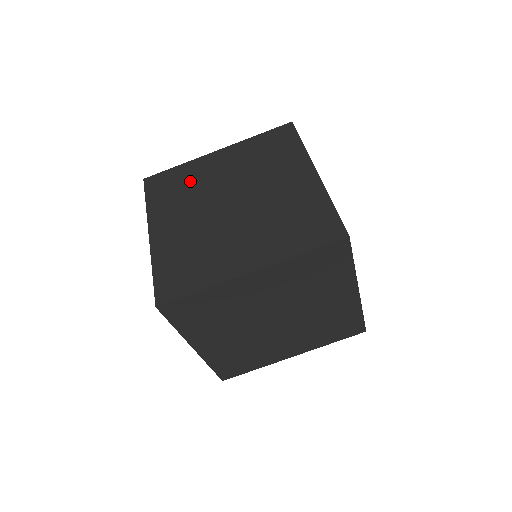
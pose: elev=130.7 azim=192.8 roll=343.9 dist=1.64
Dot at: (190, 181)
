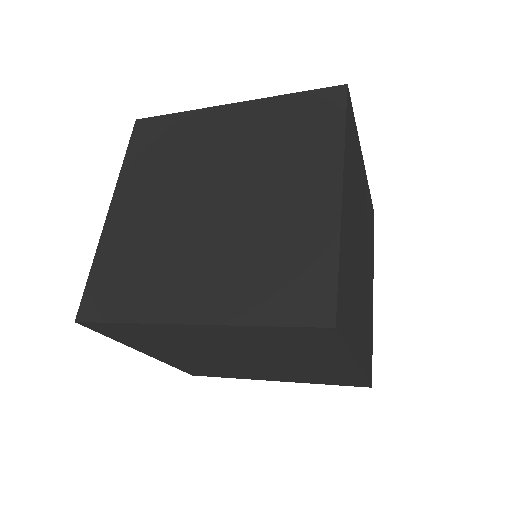
Dot at: occluded
